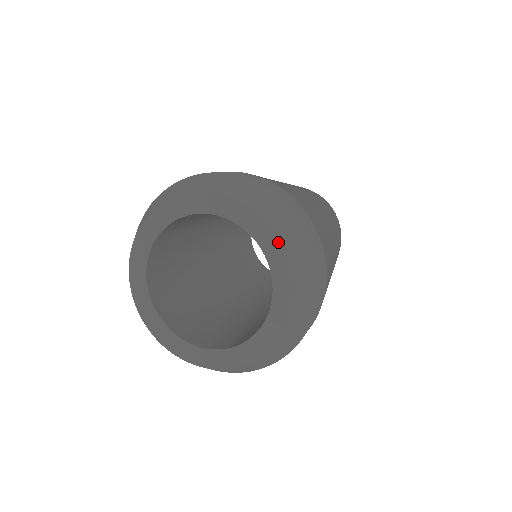
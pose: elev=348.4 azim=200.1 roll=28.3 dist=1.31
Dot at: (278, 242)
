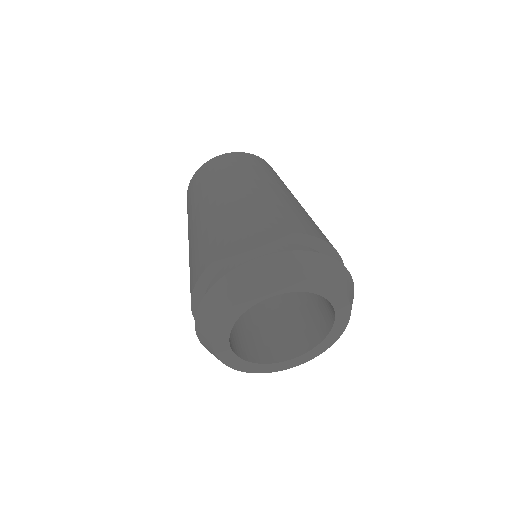
Dot at: (291, 282)
